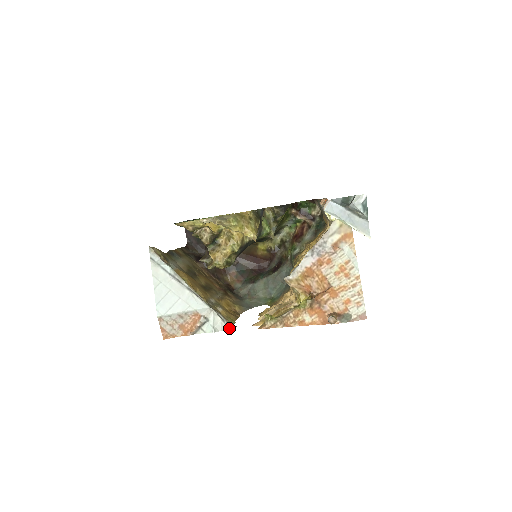
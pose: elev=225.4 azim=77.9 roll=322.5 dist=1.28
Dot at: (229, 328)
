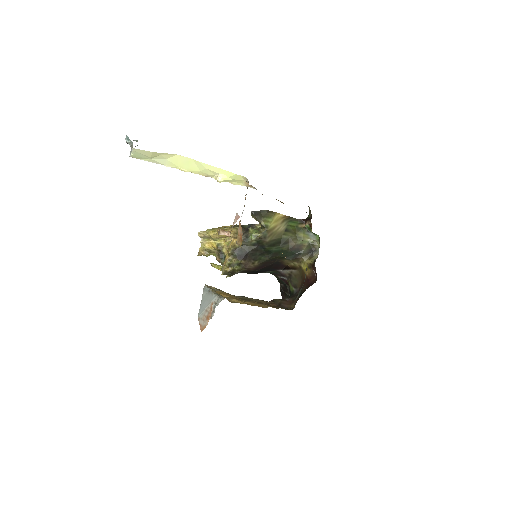
Dot at: occluded
